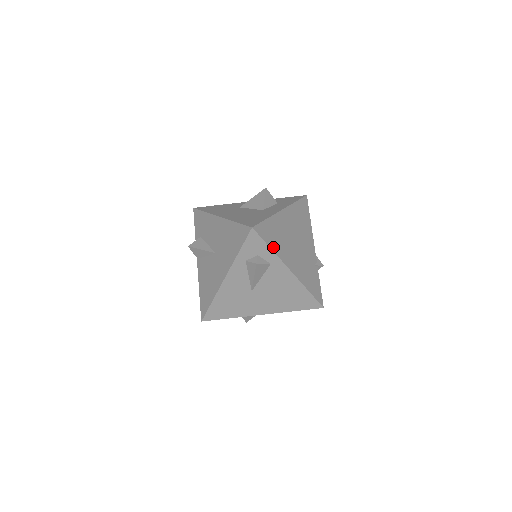
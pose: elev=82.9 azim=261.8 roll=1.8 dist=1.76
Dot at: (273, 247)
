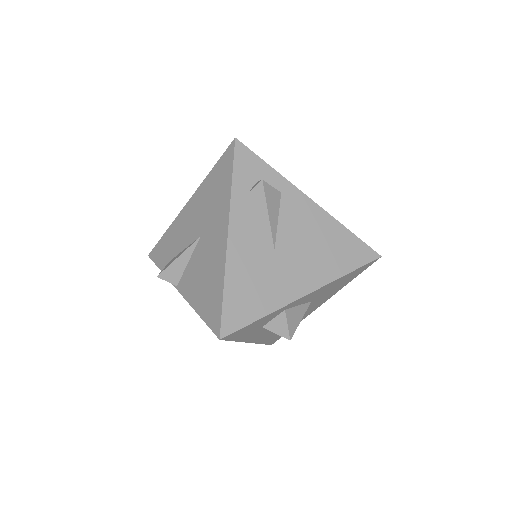
Dot at: (273, 170)
